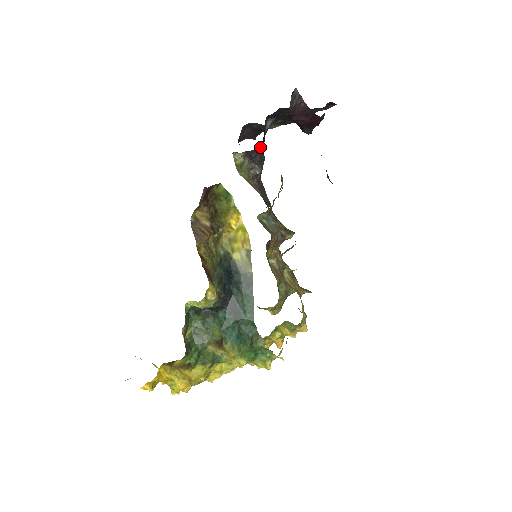
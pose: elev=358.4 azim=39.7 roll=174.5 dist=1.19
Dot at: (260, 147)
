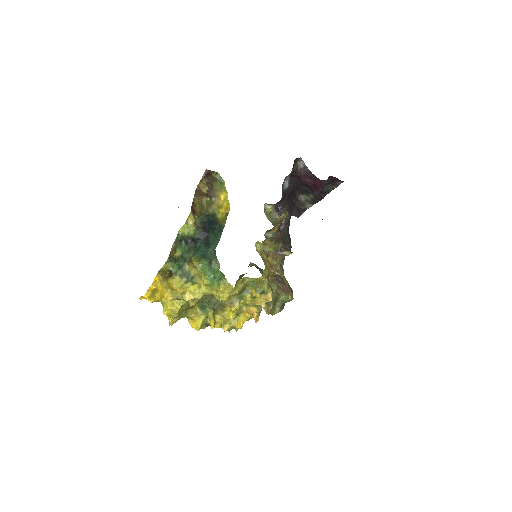
Dot at: occluded
